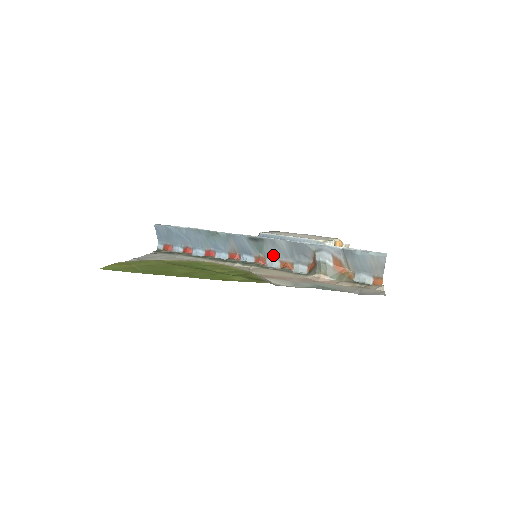
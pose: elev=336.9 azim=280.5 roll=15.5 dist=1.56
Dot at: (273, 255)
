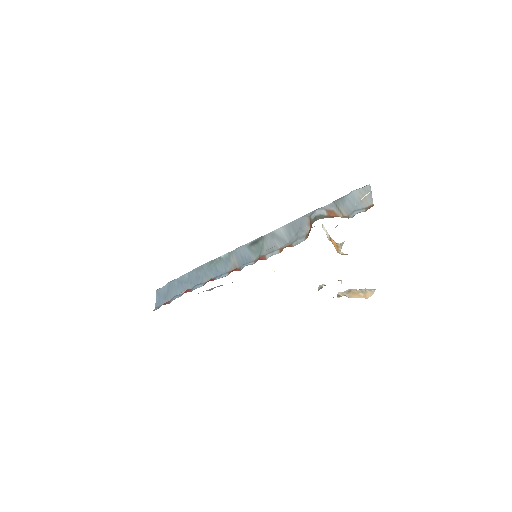
Dot at: (272, 248)
